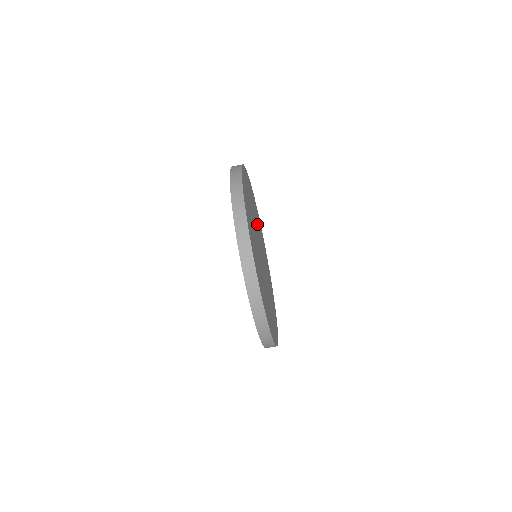
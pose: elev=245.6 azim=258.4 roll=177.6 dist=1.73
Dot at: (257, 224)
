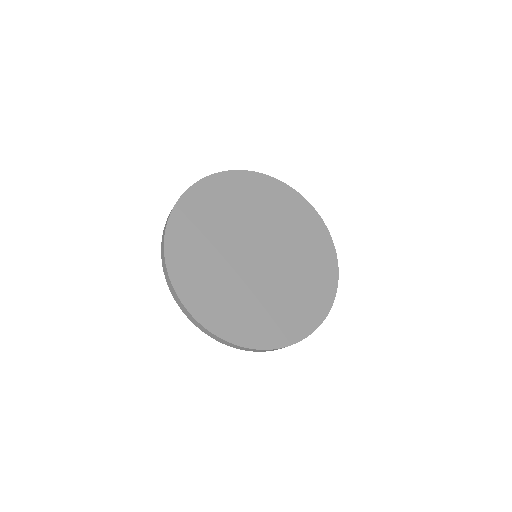
Dot at: (224, 225)
